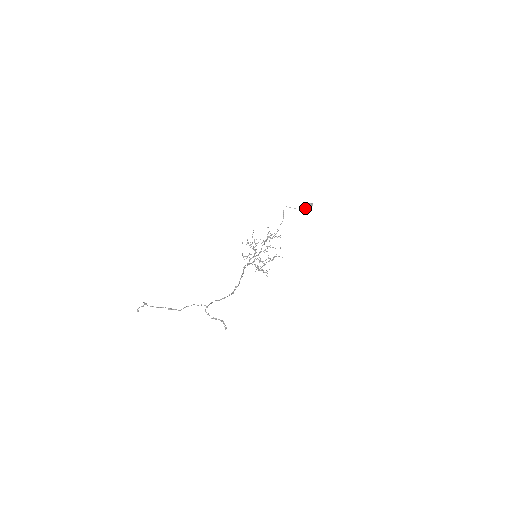
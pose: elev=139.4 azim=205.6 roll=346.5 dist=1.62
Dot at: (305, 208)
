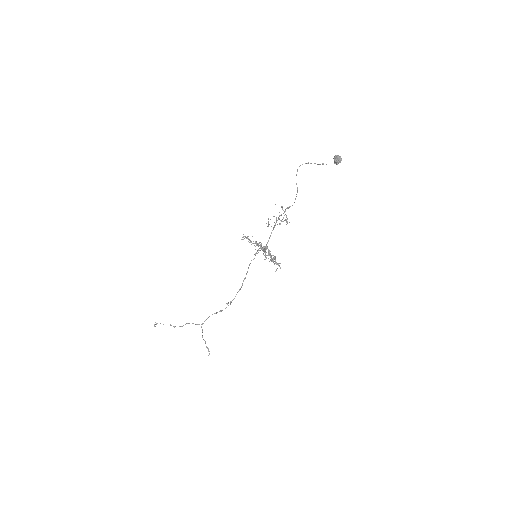
Dot at: occluded
